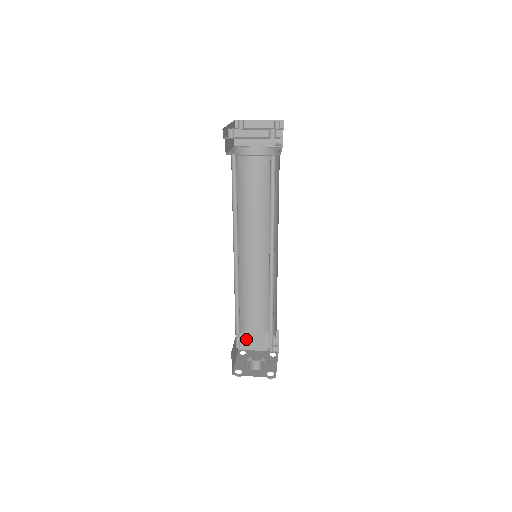
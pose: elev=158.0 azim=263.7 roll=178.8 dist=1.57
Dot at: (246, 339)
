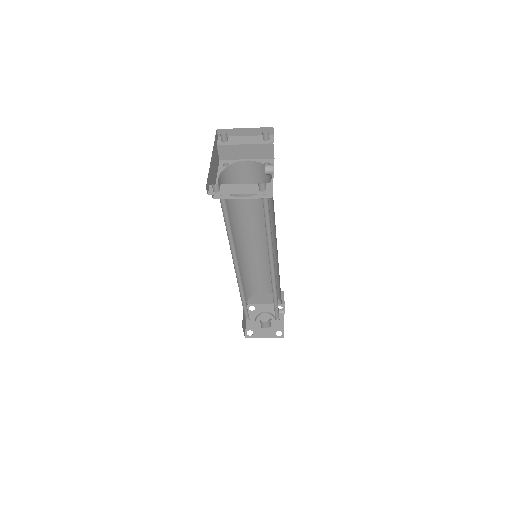
Dot at: (254, 298)
